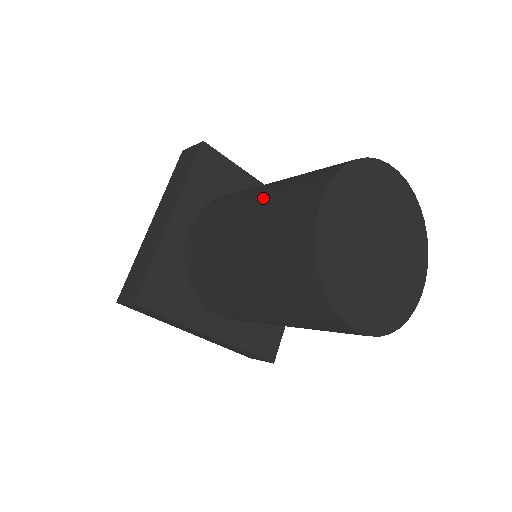
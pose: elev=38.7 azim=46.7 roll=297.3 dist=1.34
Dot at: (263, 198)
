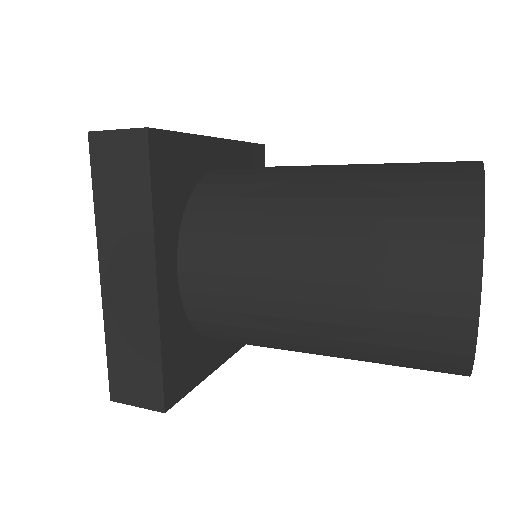
Dot at: occluded
